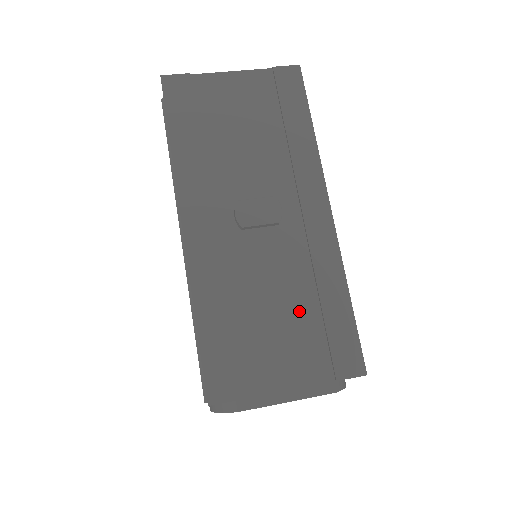
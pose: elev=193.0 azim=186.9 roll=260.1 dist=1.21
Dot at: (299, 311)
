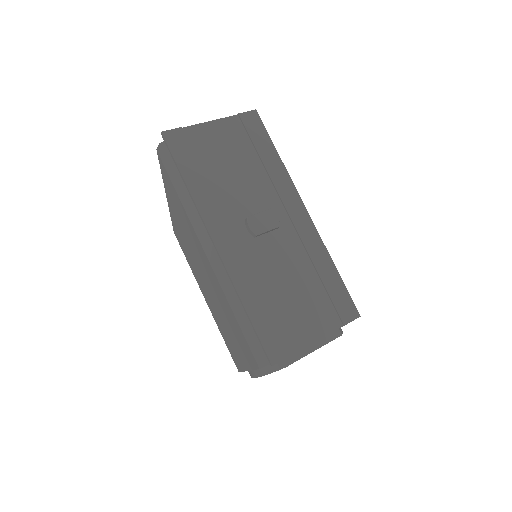
Dot at: (308, 285)
